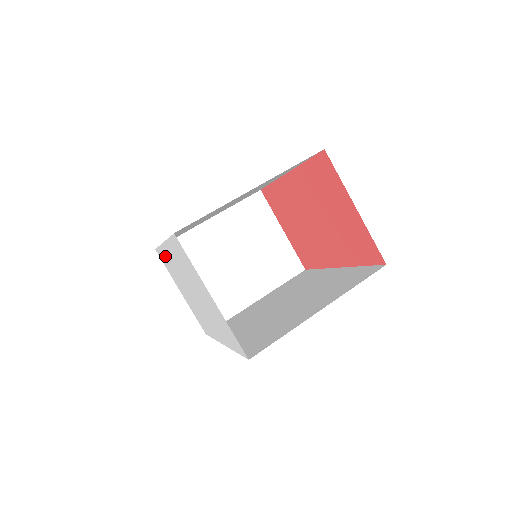
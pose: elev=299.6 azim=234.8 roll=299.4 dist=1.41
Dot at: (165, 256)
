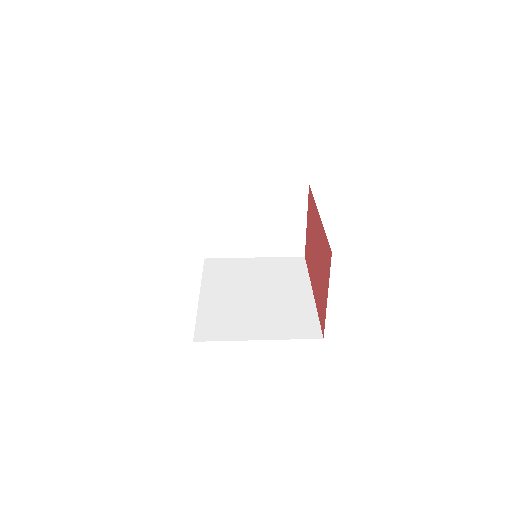
Dot at: occluded
